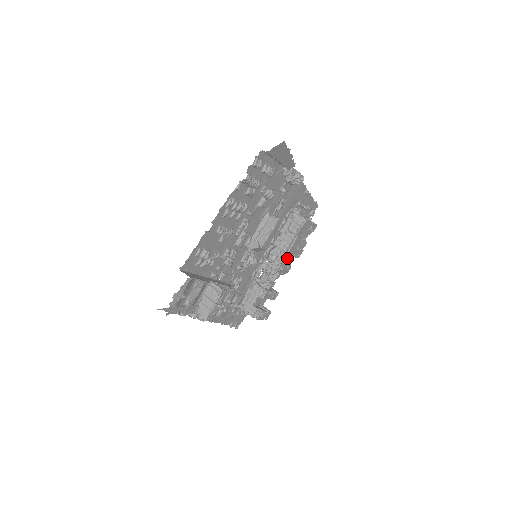
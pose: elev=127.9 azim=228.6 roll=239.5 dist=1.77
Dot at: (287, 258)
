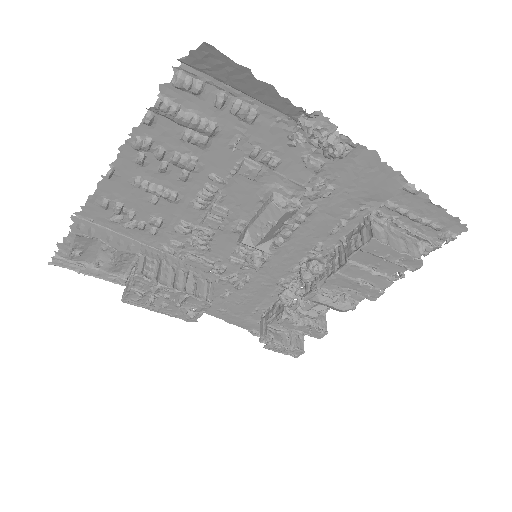
Dot at: occluded
